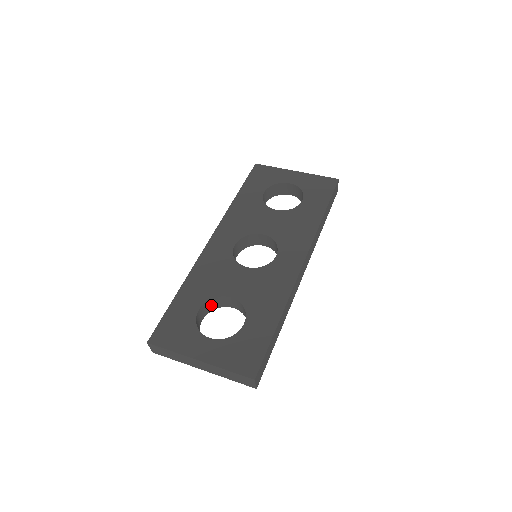
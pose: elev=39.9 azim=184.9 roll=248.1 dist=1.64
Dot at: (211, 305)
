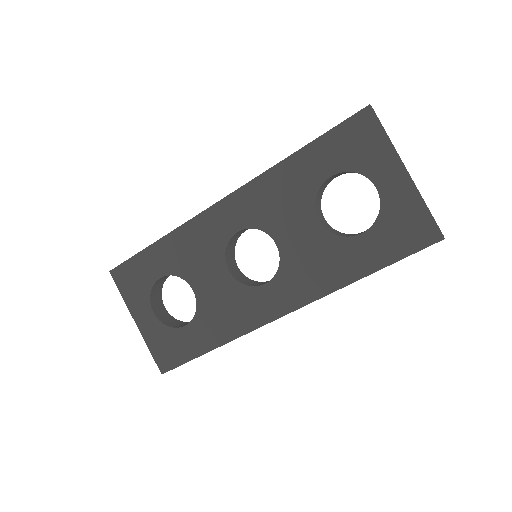
Dot at: occluded
